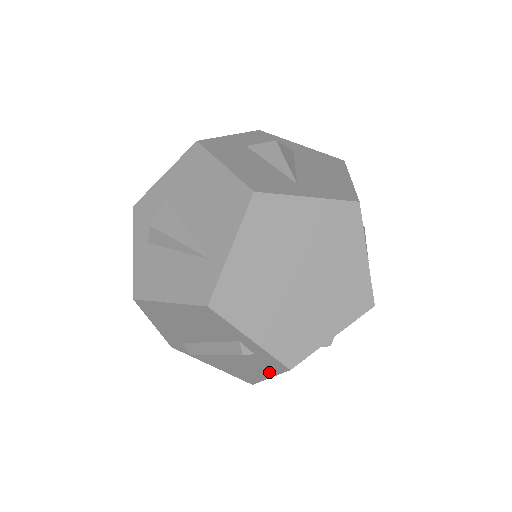
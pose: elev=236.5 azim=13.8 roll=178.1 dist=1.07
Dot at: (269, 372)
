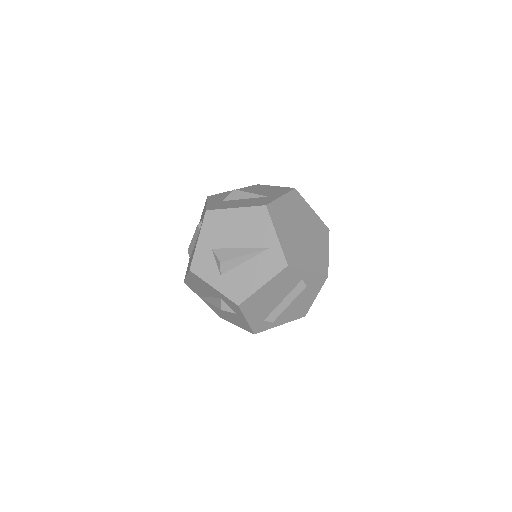
Dot at: (316, 291)
